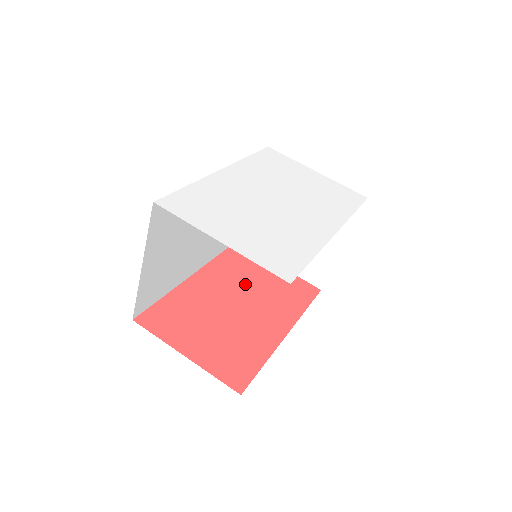
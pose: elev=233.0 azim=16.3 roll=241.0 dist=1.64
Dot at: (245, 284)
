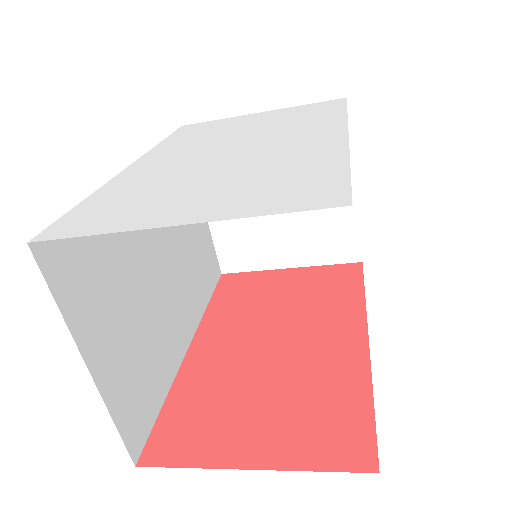
Dot at: (266, 313)
